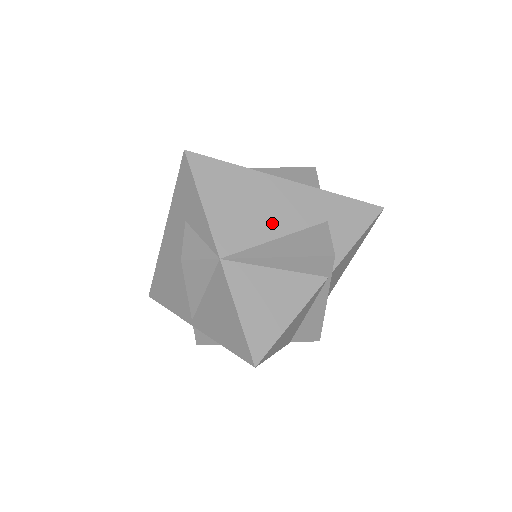
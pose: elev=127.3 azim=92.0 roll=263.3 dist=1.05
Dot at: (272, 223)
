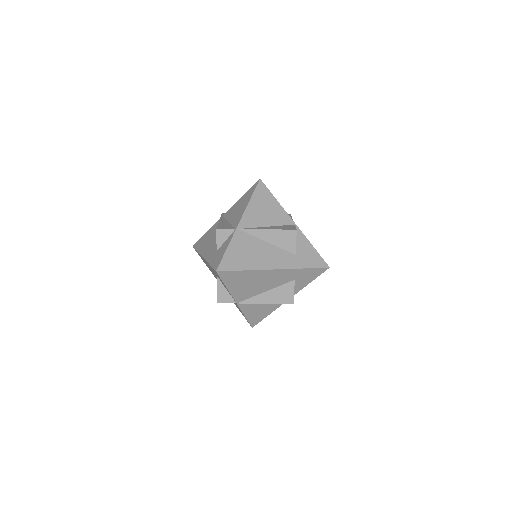
Dot at: (264, 287)
